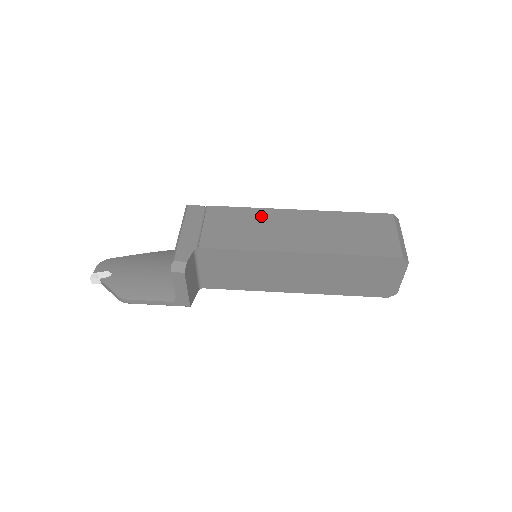
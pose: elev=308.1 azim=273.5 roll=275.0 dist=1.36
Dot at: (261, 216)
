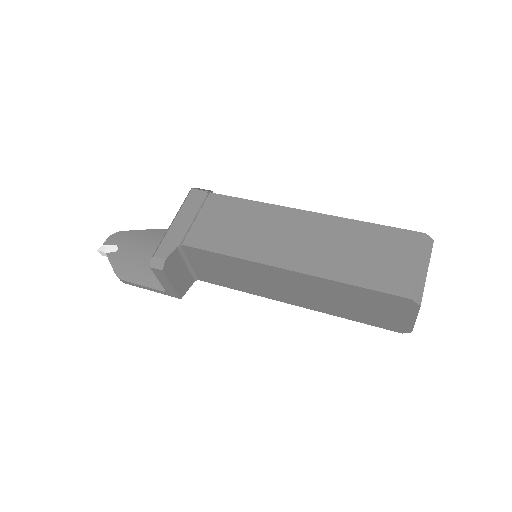
Dot at: (262, 214)
